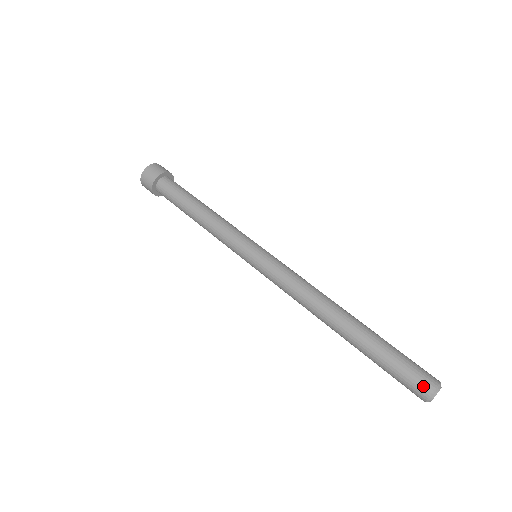
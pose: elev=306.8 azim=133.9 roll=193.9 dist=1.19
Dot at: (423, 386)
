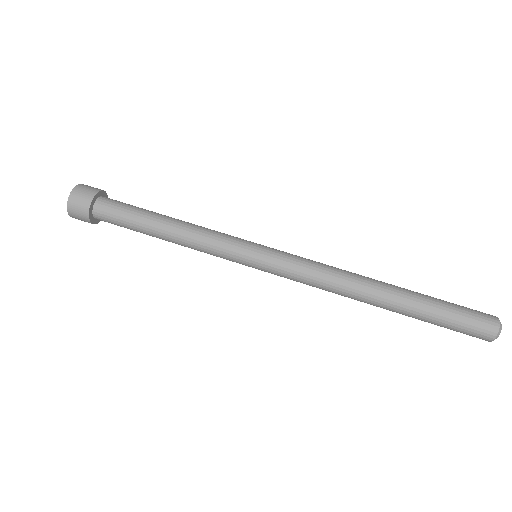
Dot at: (481, 338)
